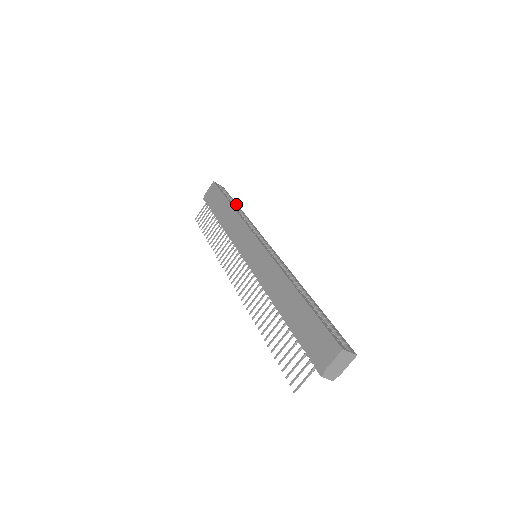
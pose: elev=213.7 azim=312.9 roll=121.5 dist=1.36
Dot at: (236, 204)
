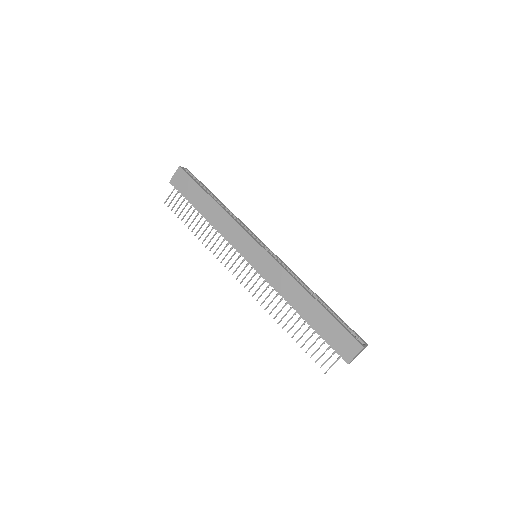
Dot at: (212, 194)
